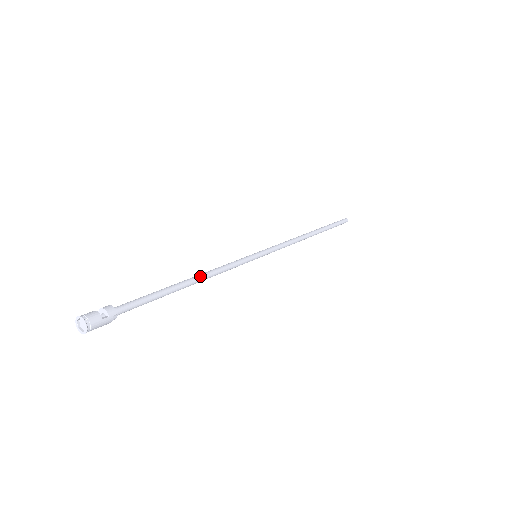
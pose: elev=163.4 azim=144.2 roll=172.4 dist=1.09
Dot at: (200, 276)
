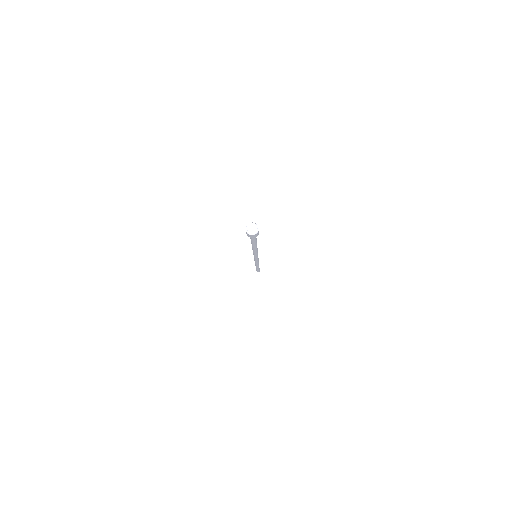
Dot at: occluded
